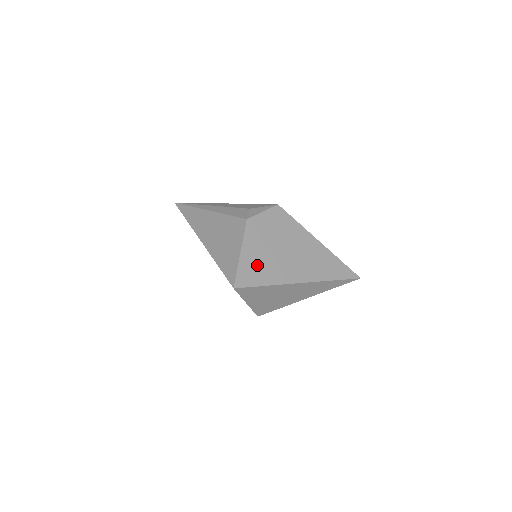
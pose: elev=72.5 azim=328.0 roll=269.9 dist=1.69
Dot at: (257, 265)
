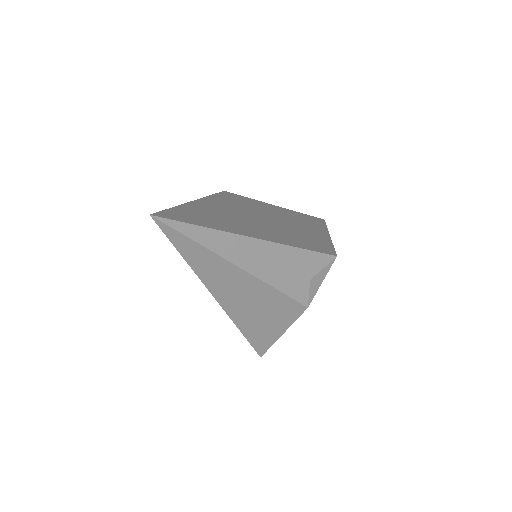
Dot at: occluded
